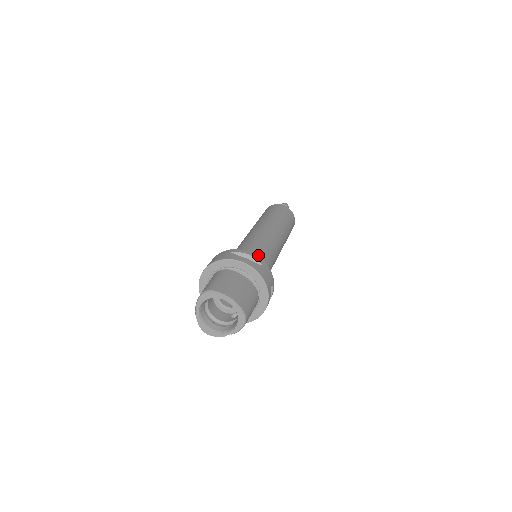
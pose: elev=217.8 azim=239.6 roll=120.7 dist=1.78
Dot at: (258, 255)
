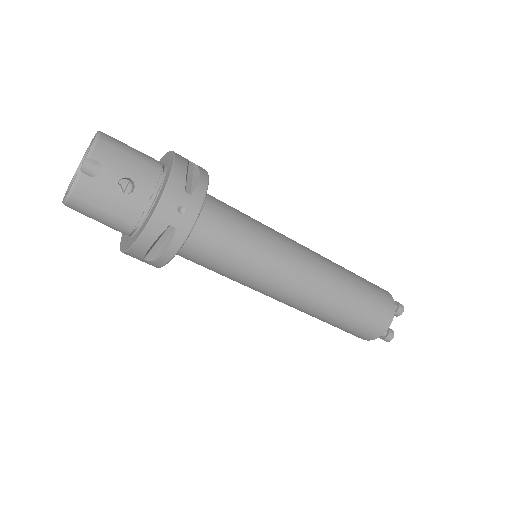
Dot at: occluded
